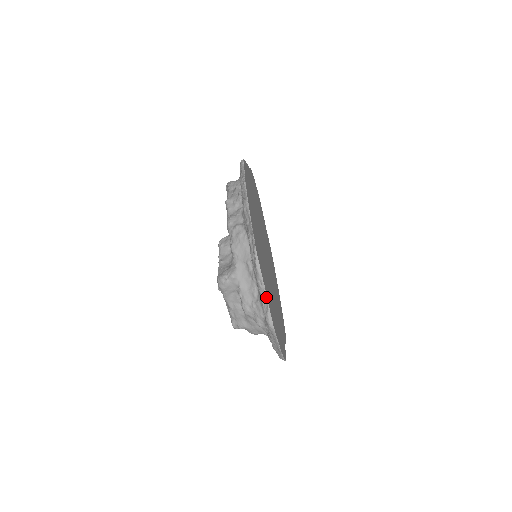
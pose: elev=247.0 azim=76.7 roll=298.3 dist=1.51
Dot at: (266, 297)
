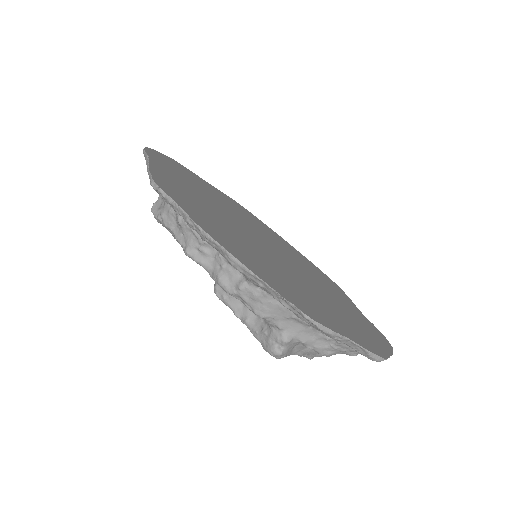
Dot at: (356, 344)
